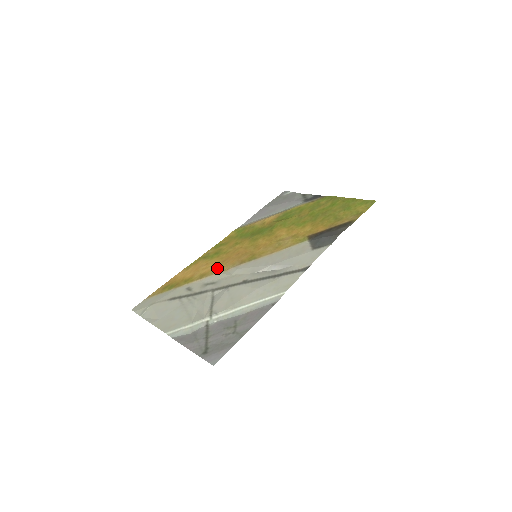
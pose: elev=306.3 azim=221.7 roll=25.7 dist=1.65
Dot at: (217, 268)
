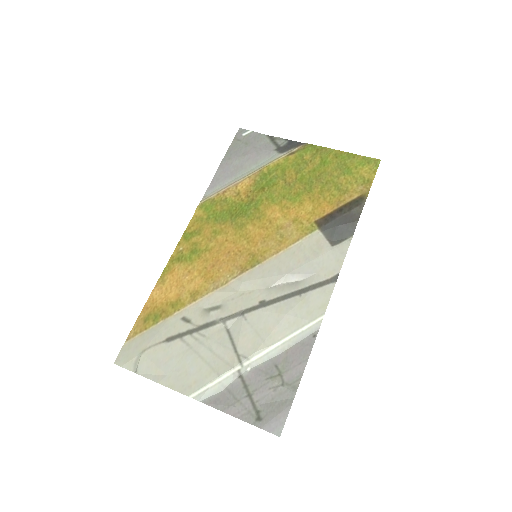
Dot at: (210, 280)
